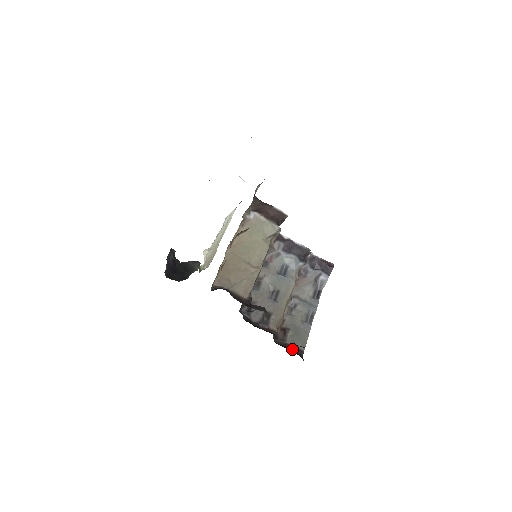
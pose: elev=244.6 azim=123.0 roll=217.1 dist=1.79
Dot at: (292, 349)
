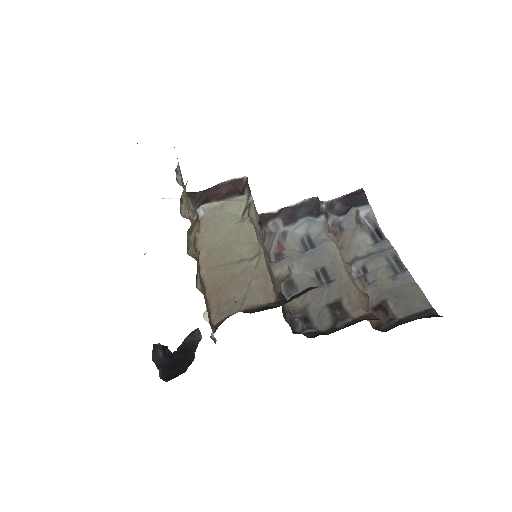
Dot at: (414, 319)
